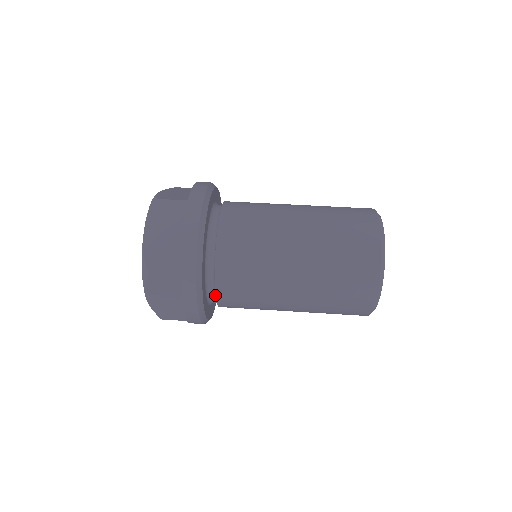
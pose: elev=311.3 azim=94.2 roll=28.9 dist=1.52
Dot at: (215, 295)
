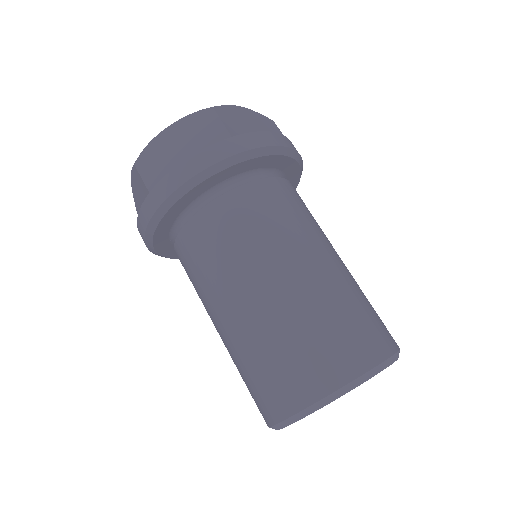
Dot at: (174, 244)
